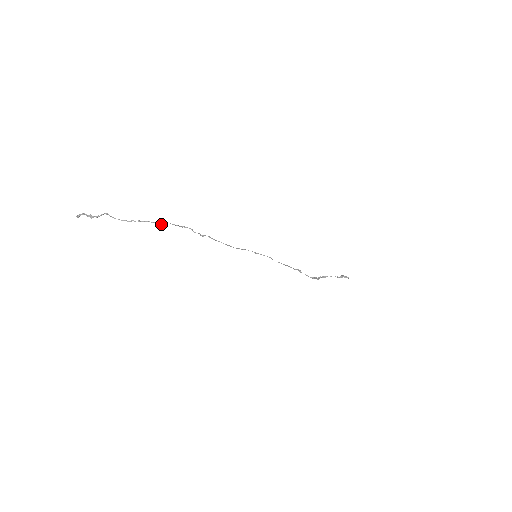
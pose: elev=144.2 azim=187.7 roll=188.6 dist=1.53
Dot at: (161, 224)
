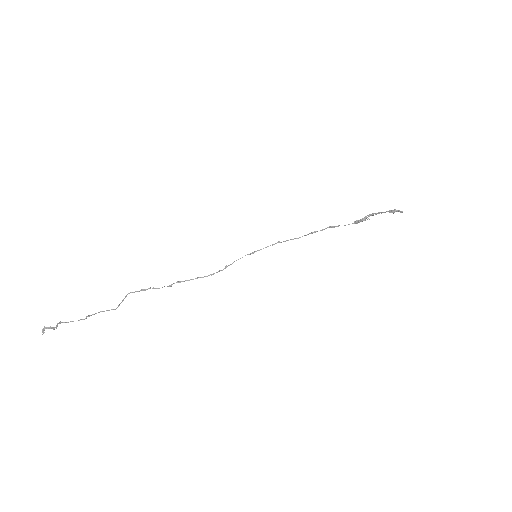
Dot at: occluded
